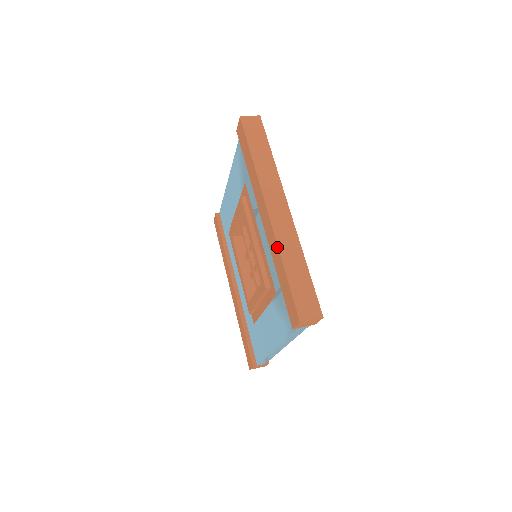
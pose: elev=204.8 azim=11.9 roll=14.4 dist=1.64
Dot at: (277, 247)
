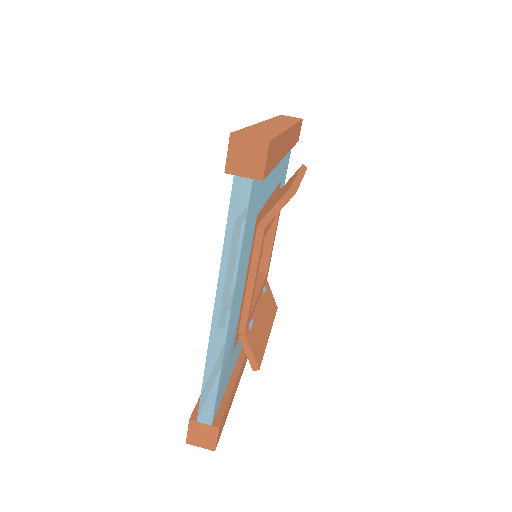
Dot at: occluded
